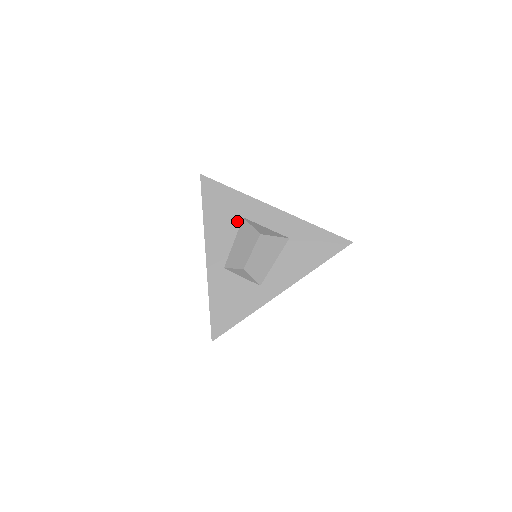
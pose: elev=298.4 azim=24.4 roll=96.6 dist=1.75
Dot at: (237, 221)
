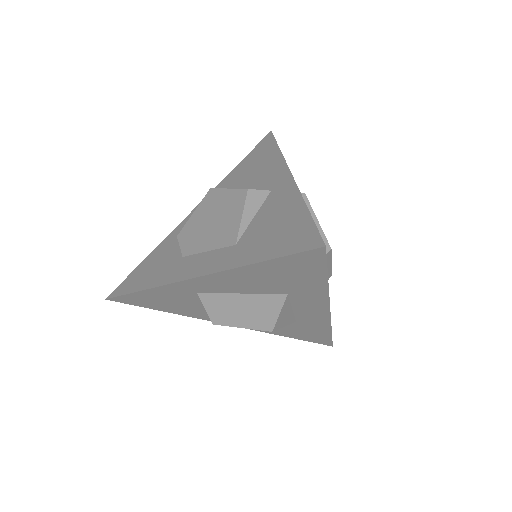
Dot at: (276, 291)
